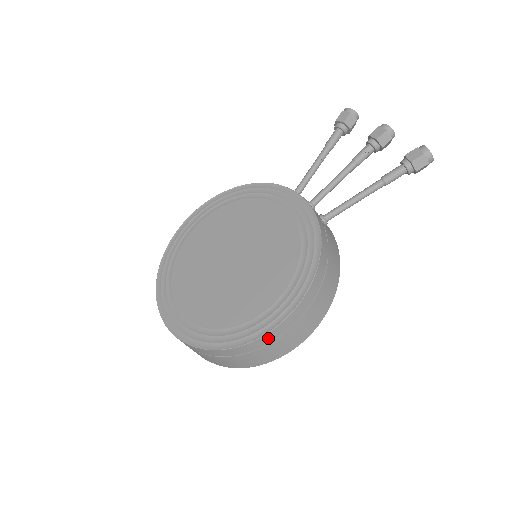
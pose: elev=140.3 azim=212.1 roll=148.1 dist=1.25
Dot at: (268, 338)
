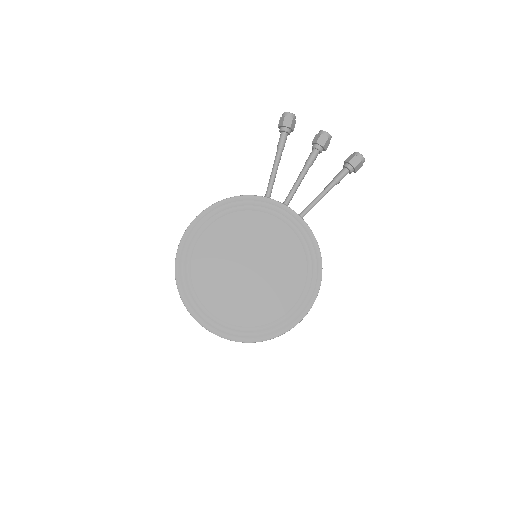
Dot at: (301, 320)
